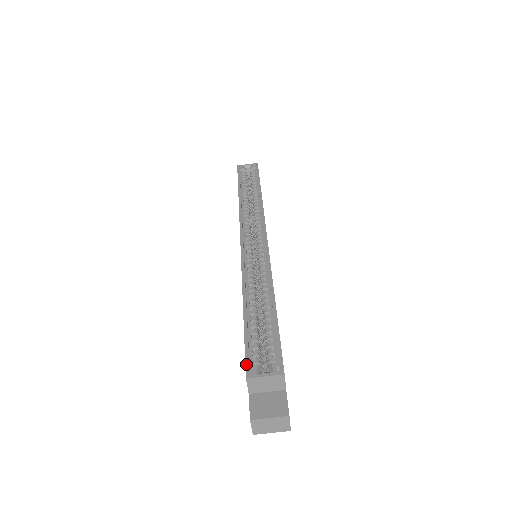
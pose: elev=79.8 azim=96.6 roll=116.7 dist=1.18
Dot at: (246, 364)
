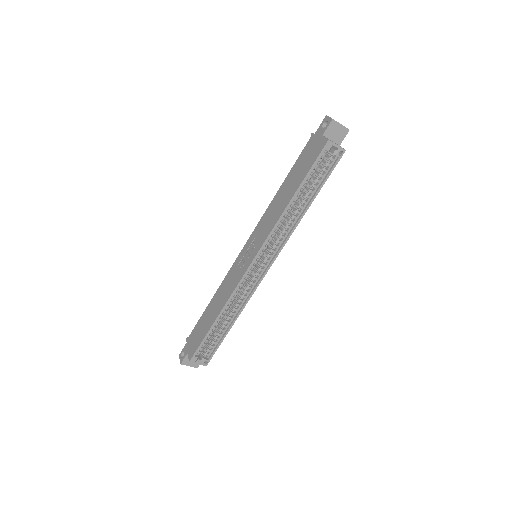
Dot at: (194, 356)
